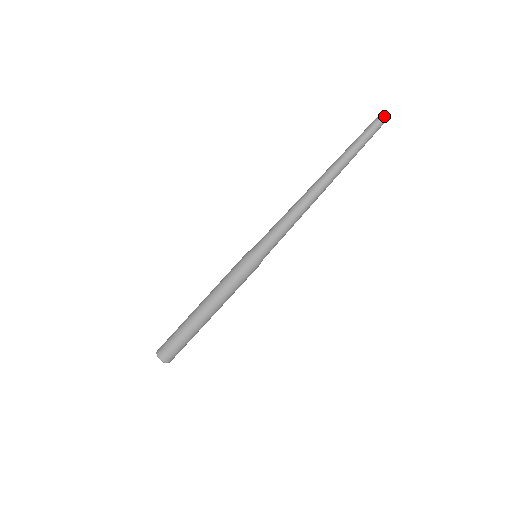
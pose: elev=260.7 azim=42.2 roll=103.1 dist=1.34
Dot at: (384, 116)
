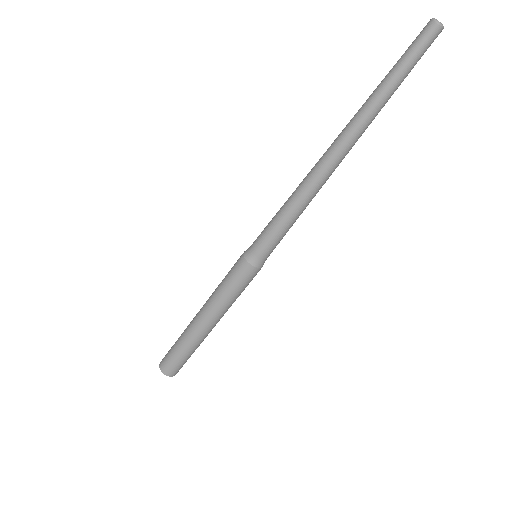
Dot at: (433, 30)
